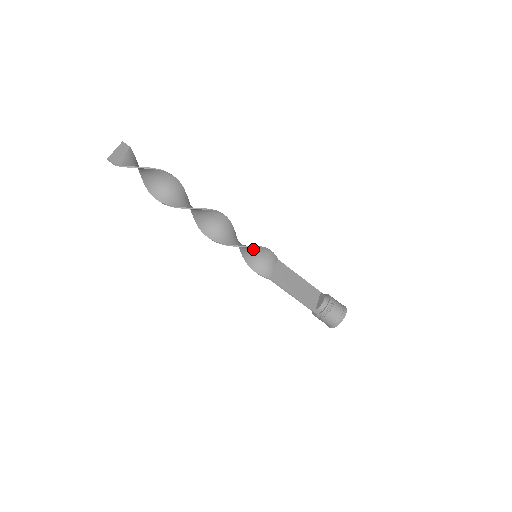
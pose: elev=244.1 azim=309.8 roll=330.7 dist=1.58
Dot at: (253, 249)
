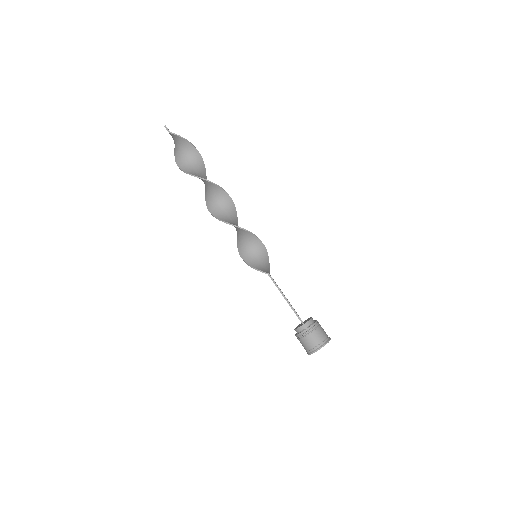
Dot at: (257, 245)
